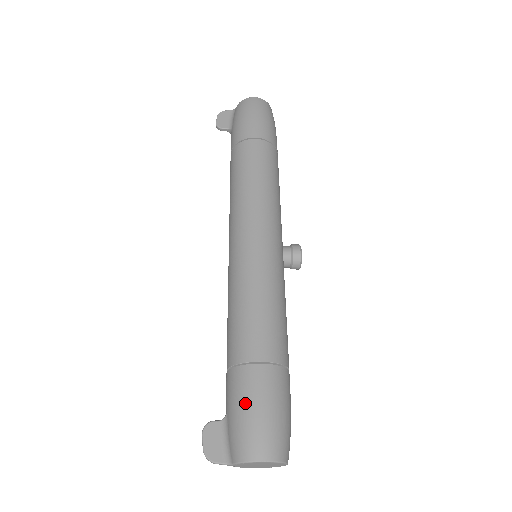
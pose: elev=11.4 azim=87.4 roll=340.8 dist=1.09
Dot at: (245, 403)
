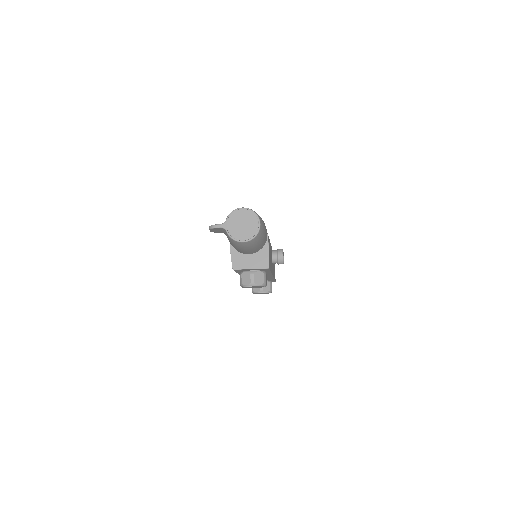
Dot at: occluded
